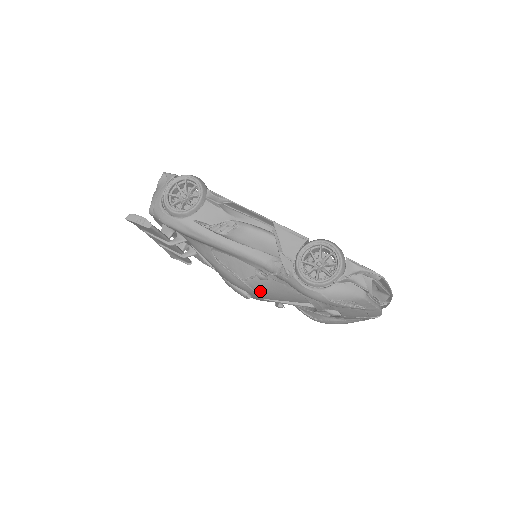
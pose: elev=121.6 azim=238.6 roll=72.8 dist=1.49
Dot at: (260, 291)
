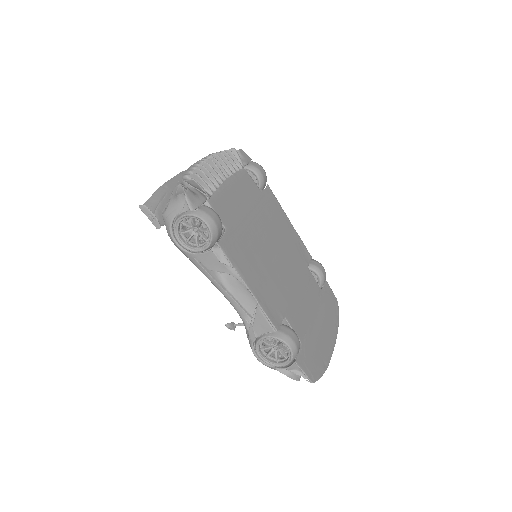
Dot at: occluded
